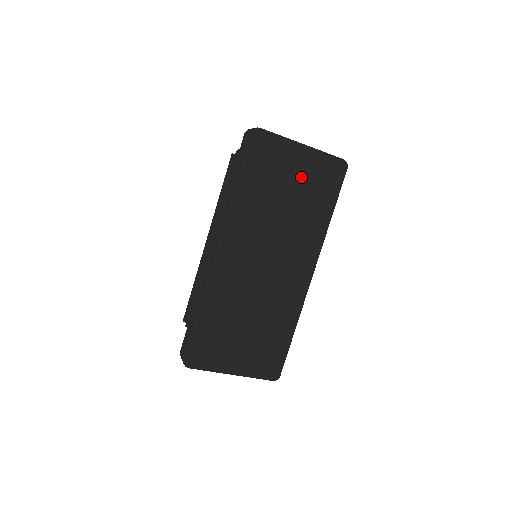
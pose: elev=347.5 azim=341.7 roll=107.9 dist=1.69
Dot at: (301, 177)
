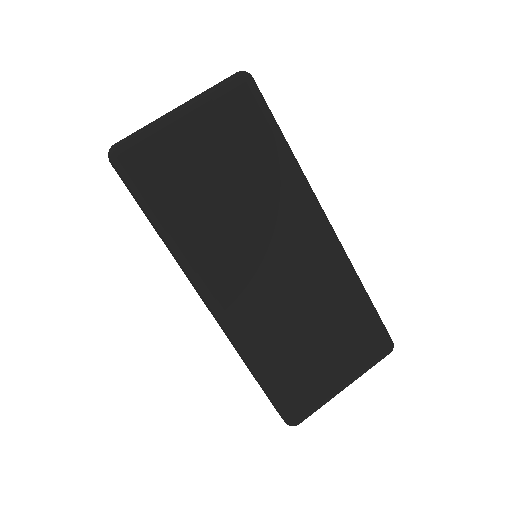
Dot at: (212, 146)
